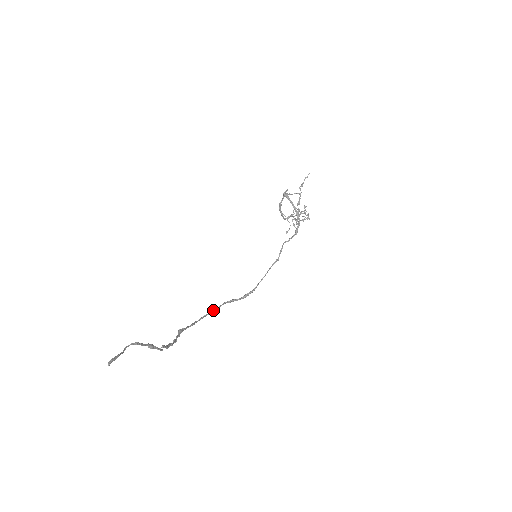
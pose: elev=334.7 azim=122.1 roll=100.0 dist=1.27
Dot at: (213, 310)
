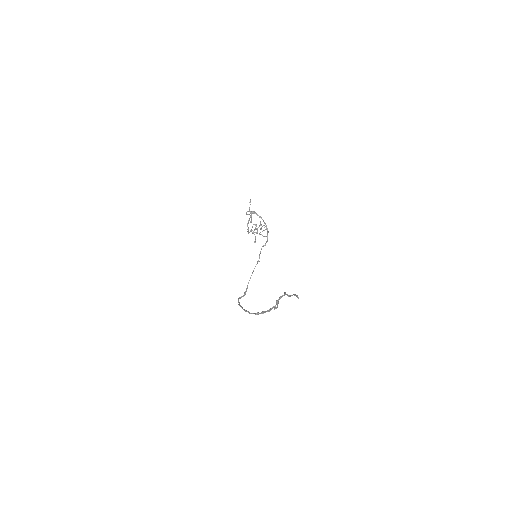
Dot at: (239, 303)
